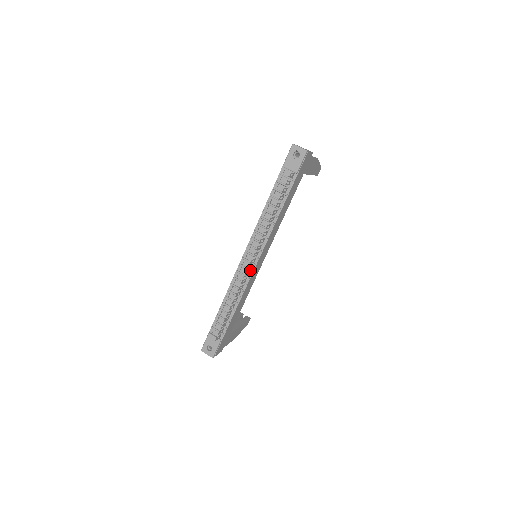
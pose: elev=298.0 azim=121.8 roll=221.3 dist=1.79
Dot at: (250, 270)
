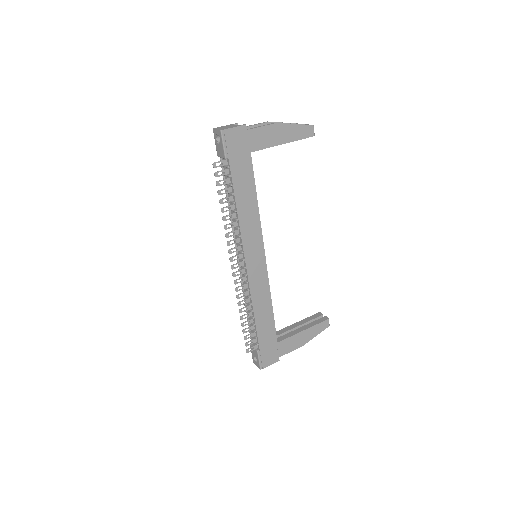
Dot at: (244, 274)
